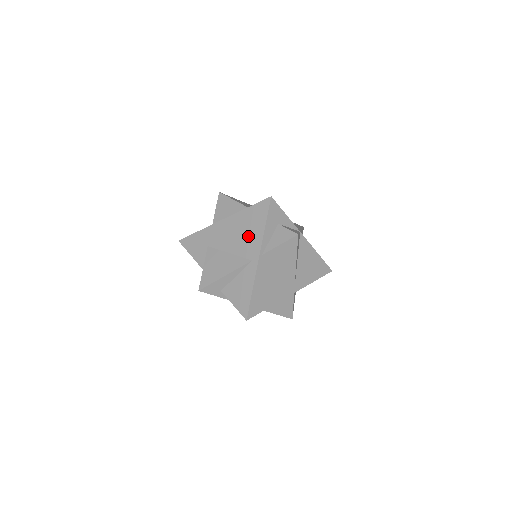
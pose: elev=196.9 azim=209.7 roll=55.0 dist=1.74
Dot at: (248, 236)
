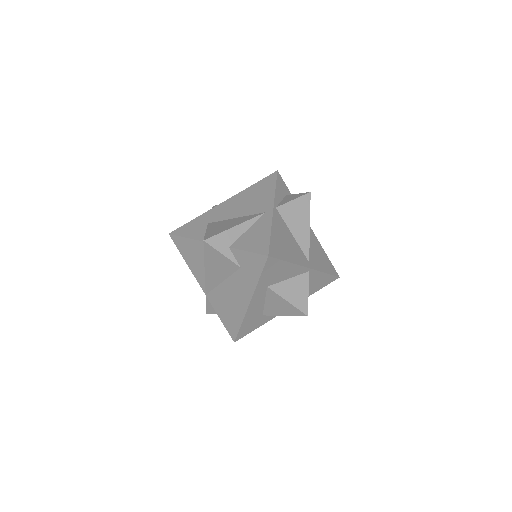
Dot at: (257, 199)
